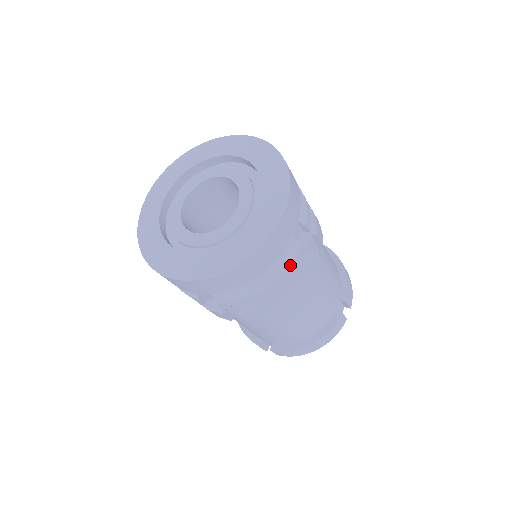
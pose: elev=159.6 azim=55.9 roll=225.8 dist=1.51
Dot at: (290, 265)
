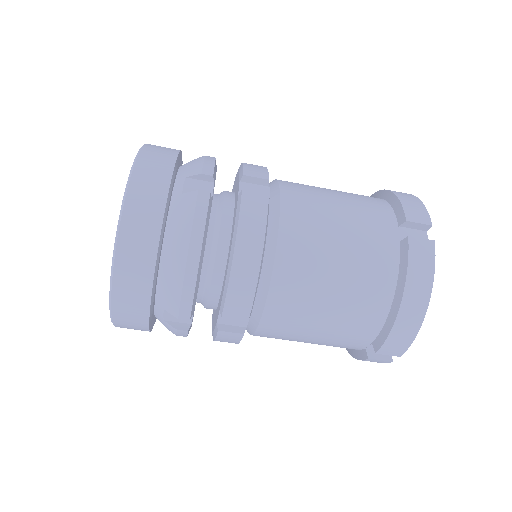
Dot at: (178, 335)
